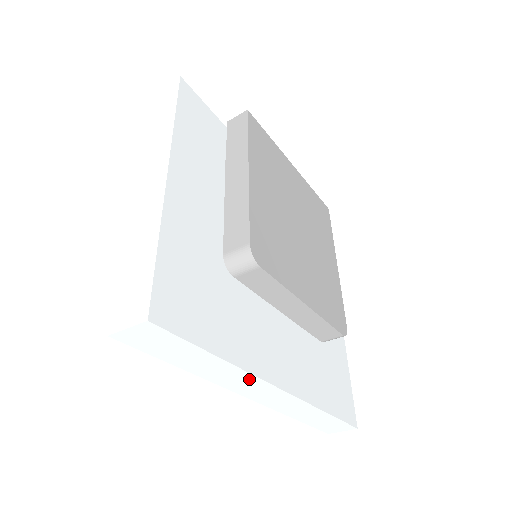
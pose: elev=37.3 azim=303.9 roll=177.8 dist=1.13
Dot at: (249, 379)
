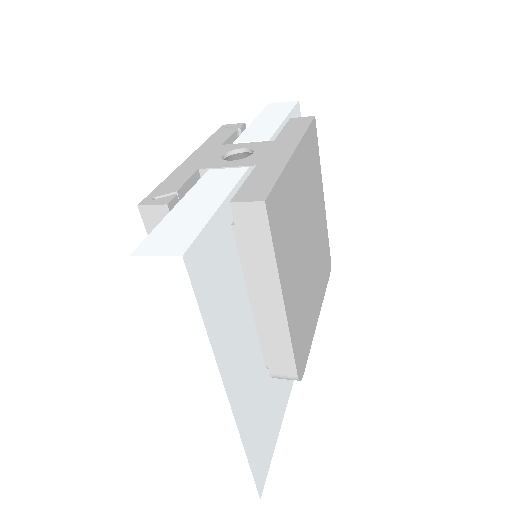
Dot at: occluded
